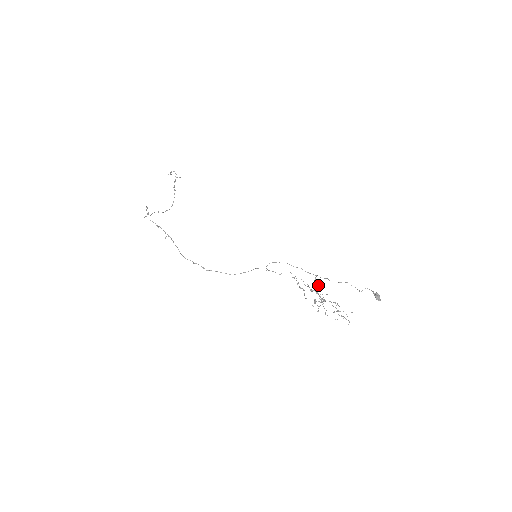
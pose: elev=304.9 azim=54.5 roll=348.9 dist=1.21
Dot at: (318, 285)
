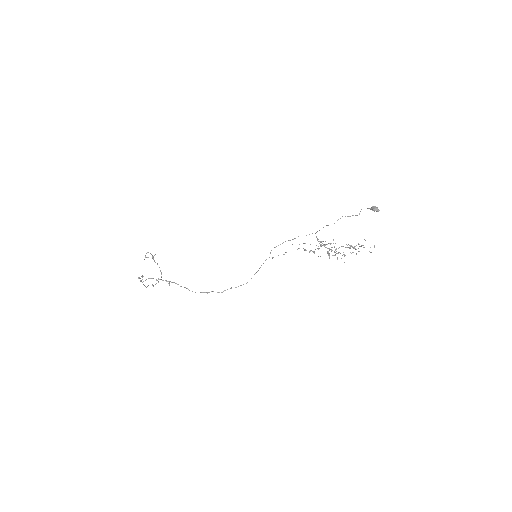
Dot at: occluded
